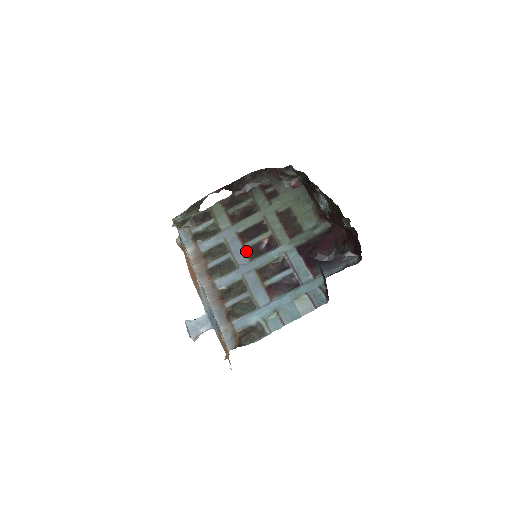
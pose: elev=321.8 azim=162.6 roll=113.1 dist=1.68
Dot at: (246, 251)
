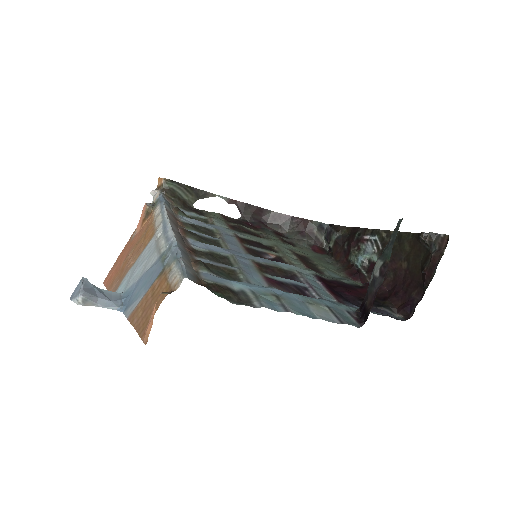
Dot at: (244, 247)
